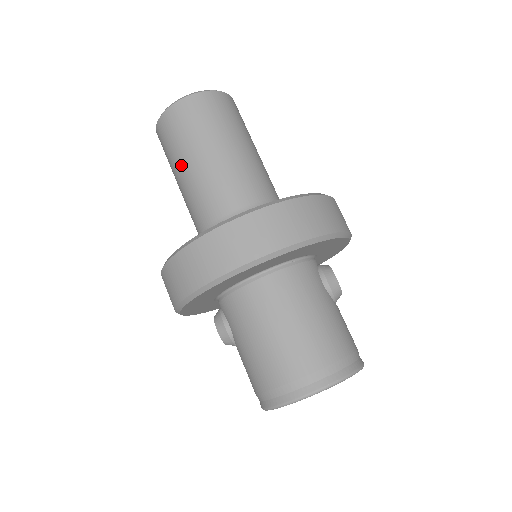
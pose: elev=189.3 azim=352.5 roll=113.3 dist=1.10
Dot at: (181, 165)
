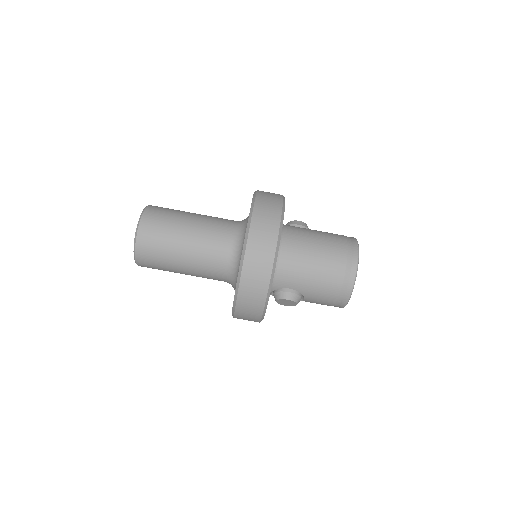
Dot at: (177, 252)
